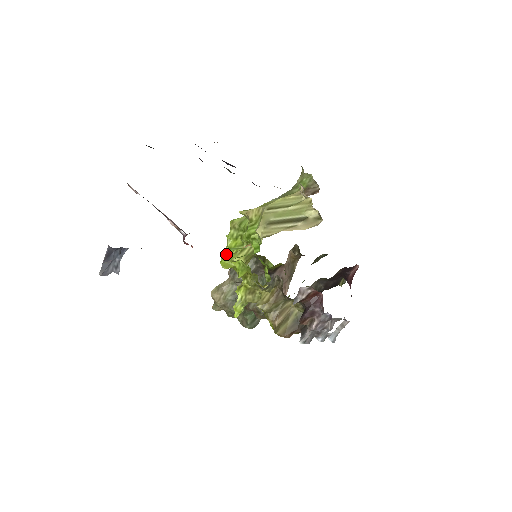
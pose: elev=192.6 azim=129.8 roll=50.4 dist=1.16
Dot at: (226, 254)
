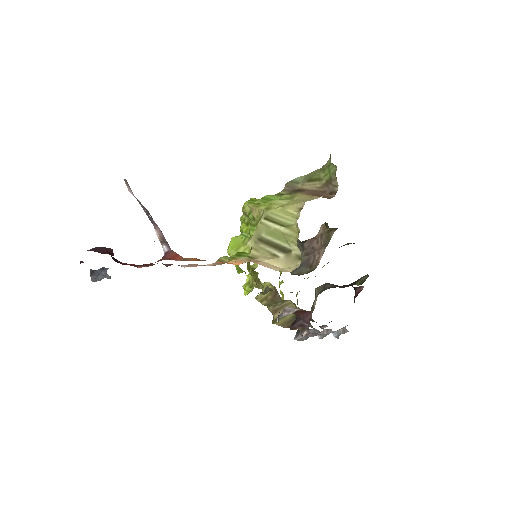
Dot at: (235, 240)
